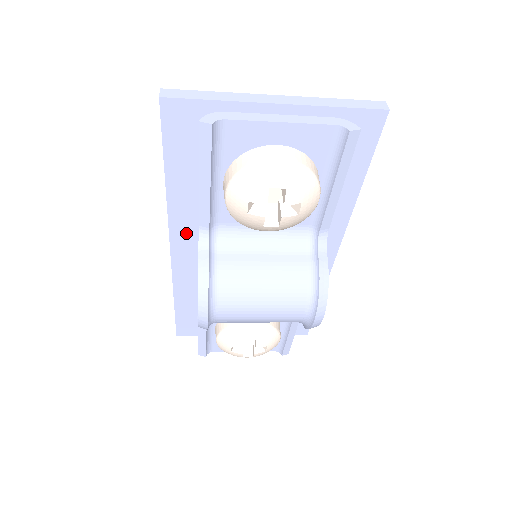
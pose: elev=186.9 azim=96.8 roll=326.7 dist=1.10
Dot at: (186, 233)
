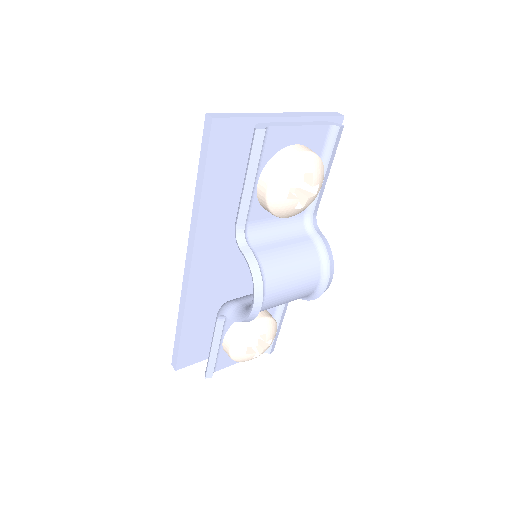
Dot at: (206, 246)
